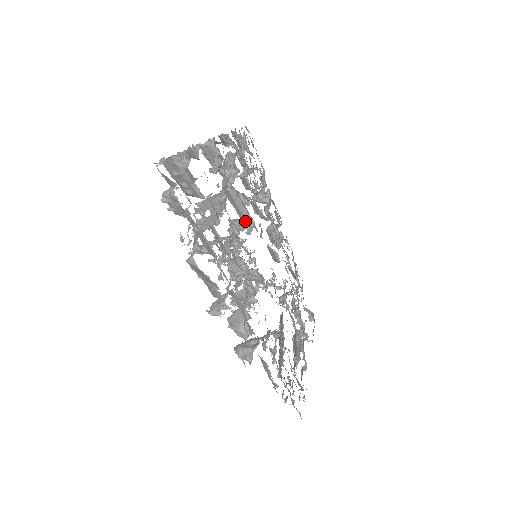
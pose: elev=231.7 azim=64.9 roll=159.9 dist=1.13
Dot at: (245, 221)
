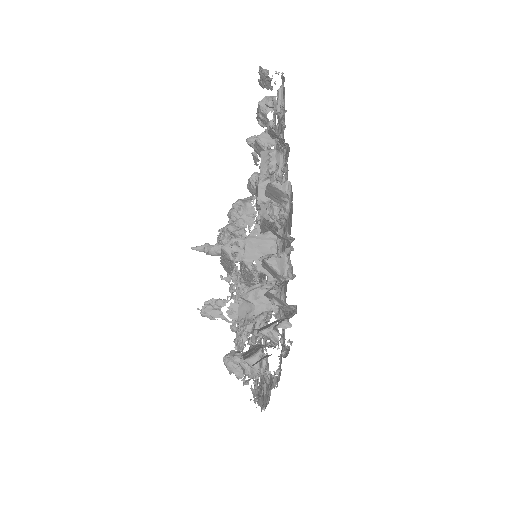
Dot at: (263, 231)
